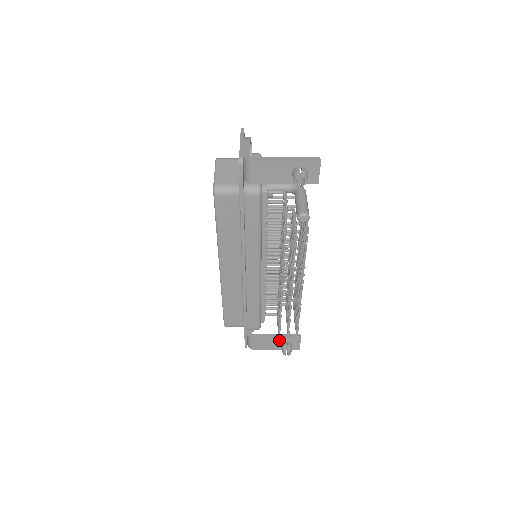
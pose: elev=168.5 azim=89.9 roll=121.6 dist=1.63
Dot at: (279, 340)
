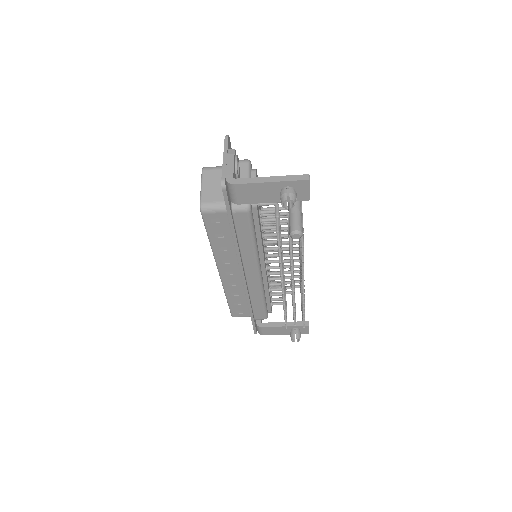
Dot at: (287, 327)
